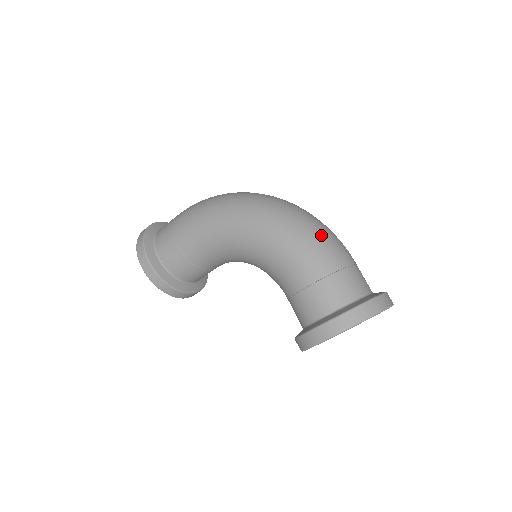
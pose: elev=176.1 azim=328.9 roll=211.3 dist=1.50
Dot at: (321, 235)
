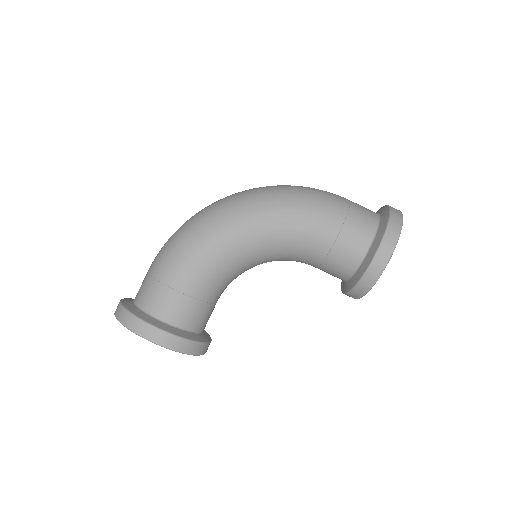
Dot at: (313, 190)
